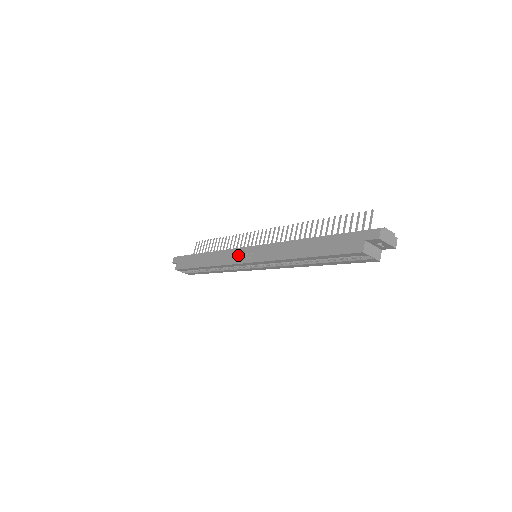
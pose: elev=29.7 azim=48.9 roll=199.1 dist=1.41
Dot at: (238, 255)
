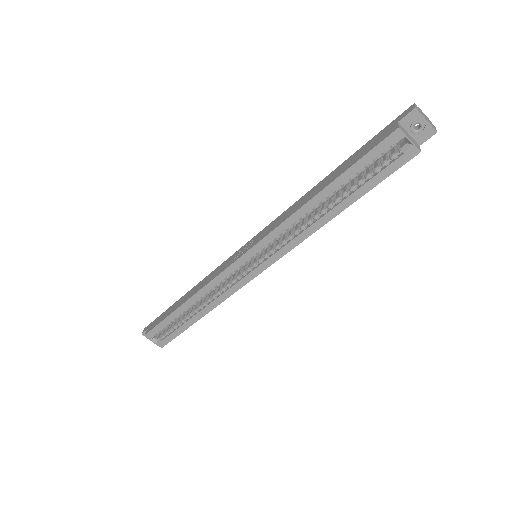
Dot at: (233, 257)
